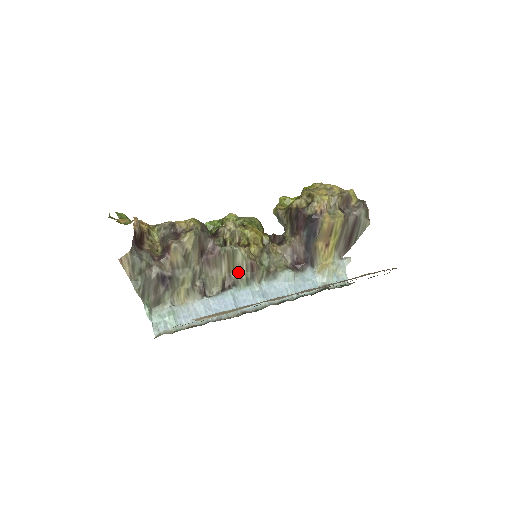
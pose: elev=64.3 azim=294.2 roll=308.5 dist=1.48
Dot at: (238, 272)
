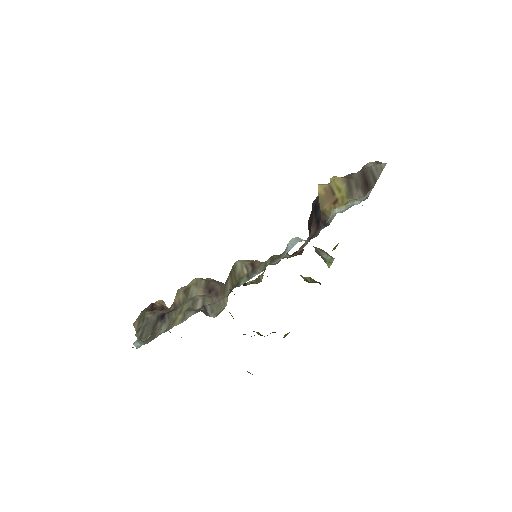
Dot at: (240, 278)
